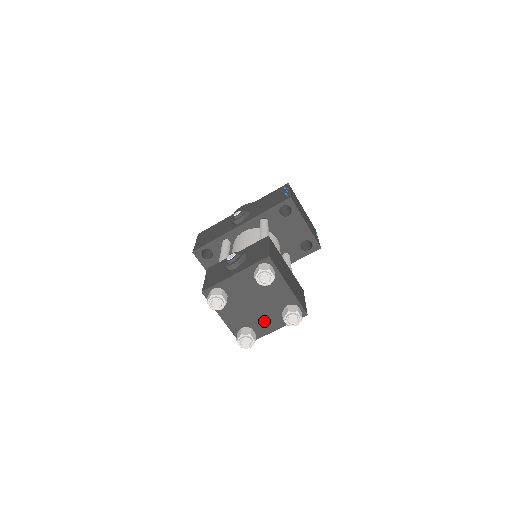
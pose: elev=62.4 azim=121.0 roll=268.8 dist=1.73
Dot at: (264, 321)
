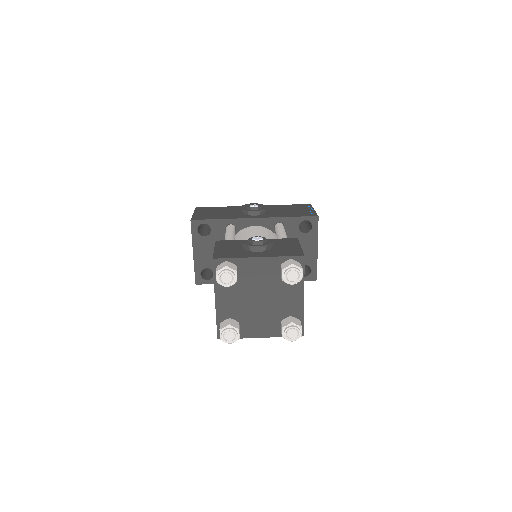
Dot at: (257, 322)
